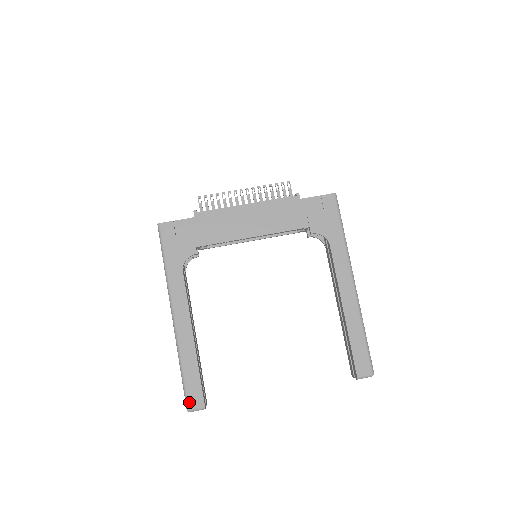
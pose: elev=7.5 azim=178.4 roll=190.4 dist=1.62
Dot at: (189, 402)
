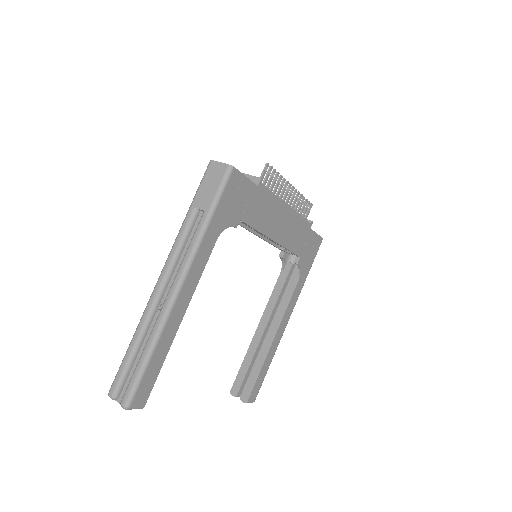
Dot at: (135, 398)
